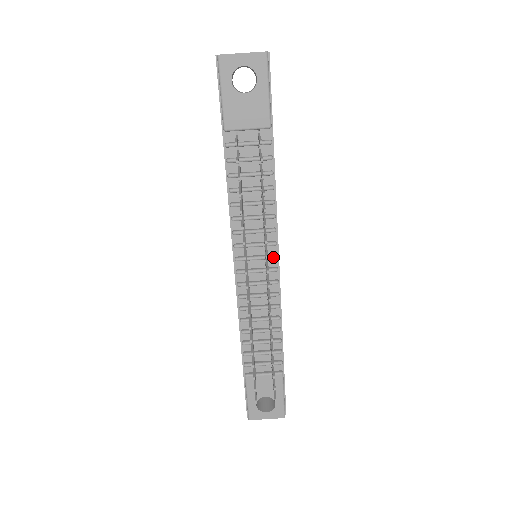
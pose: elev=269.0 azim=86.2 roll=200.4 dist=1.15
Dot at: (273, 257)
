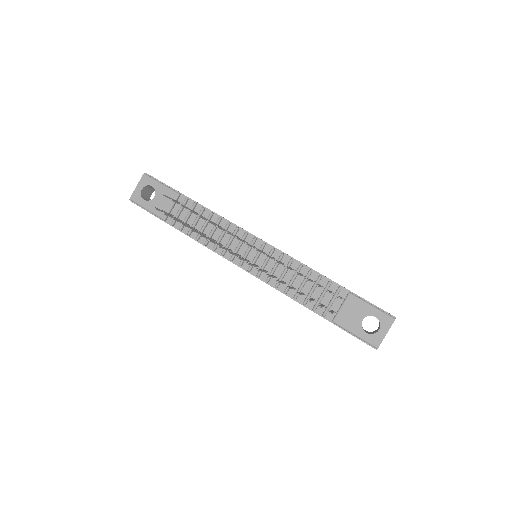
Dot at: (253, 240)
